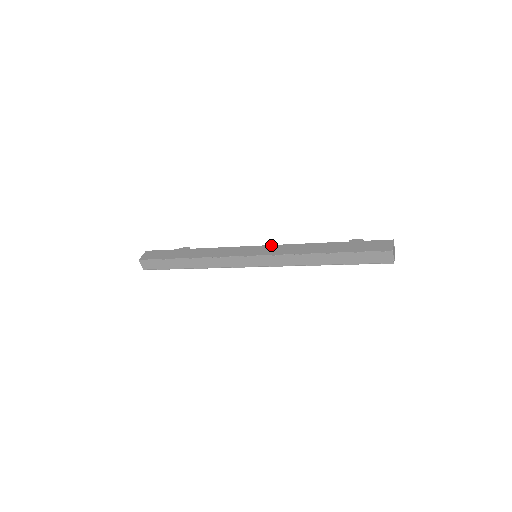
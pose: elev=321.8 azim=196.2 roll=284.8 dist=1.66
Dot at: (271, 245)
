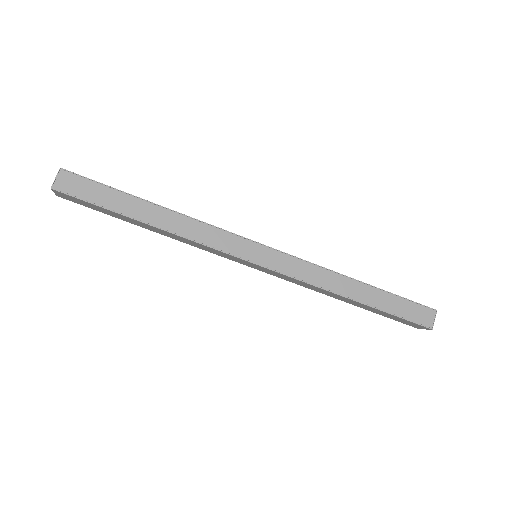
Dot at: occluded
